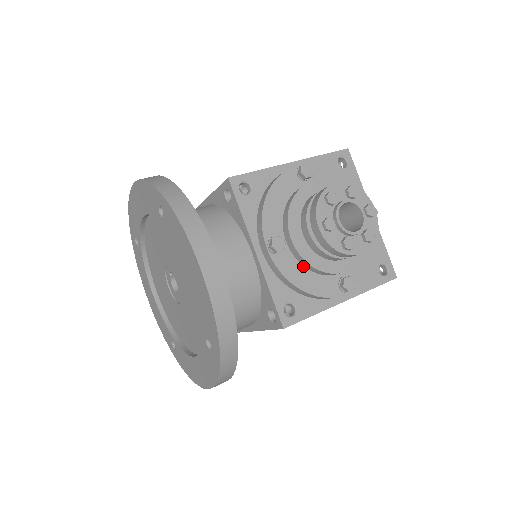
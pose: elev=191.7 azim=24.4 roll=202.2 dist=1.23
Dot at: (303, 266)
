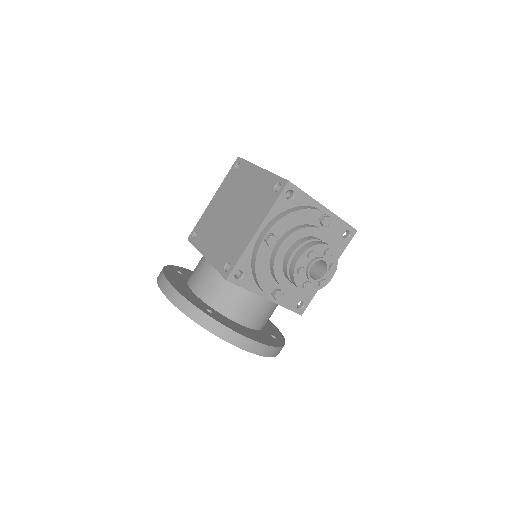
Dot at: occluded
